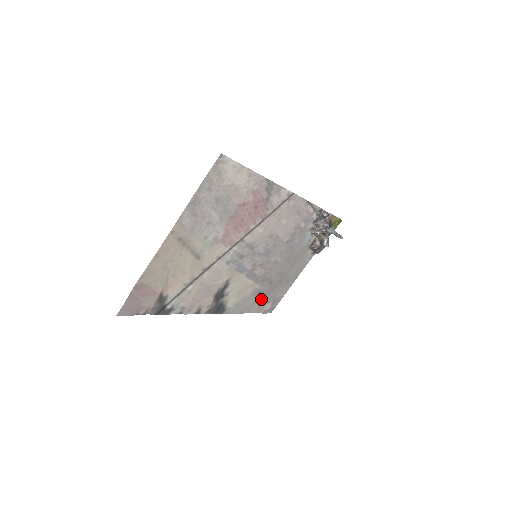
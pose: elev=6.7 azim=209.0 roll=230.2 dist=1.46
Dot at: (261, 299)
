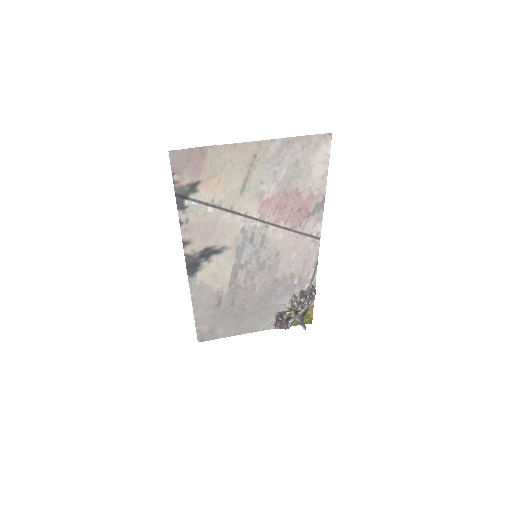
Dot at: (212, 311)
